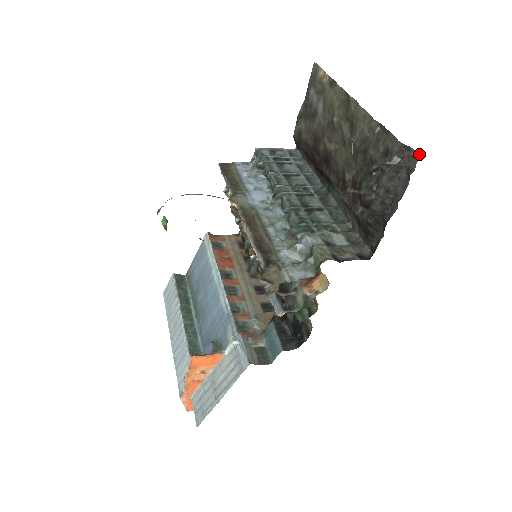
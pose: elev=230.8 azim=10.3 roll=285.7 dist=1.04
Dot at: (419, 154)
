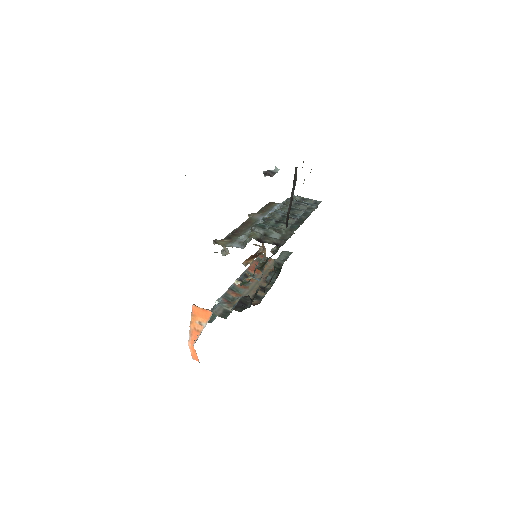
Dot at: occluded
